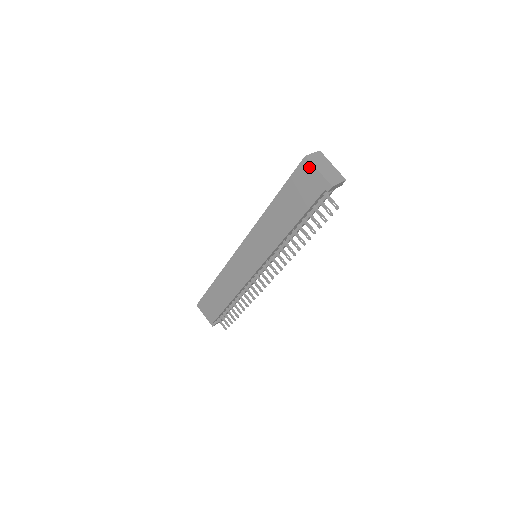
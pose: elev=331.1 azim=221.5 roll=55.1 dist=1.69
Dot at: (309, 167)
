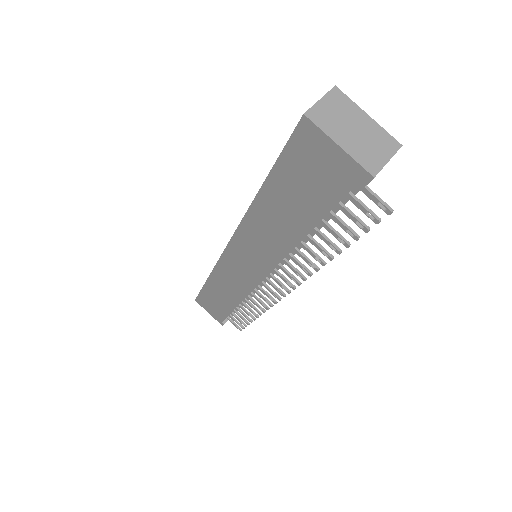
Dot at: (316, 137)
